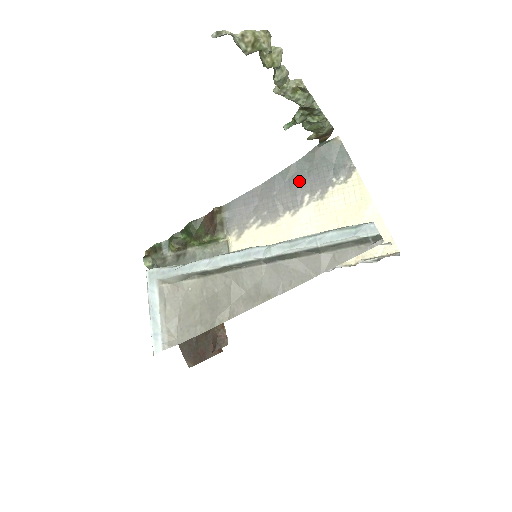
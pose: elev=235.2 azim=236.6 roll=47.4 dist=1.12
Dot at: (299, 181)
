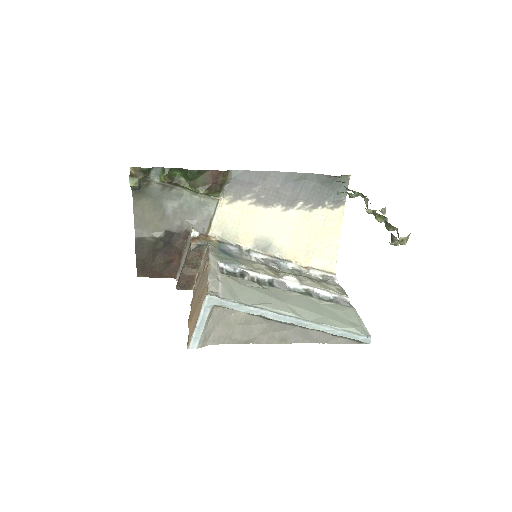
Dot at: (302, 188)
